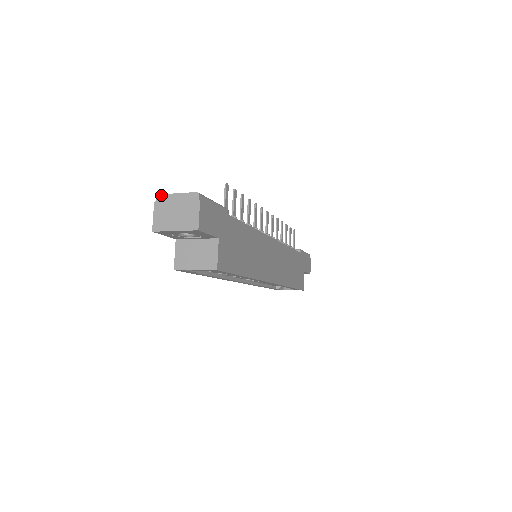
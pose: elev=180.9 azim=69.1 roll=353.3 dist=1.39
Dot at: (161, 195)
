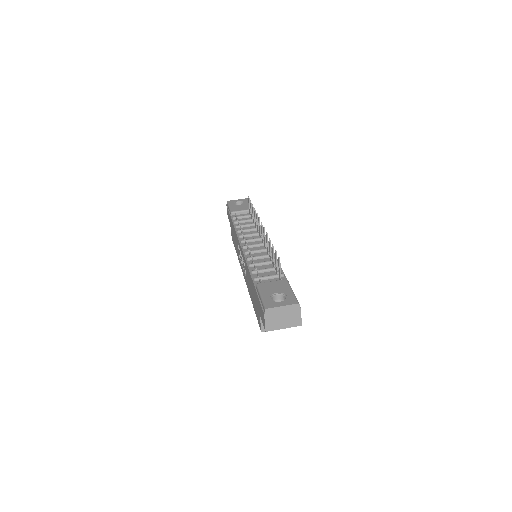
Dot at: (269, 309)
